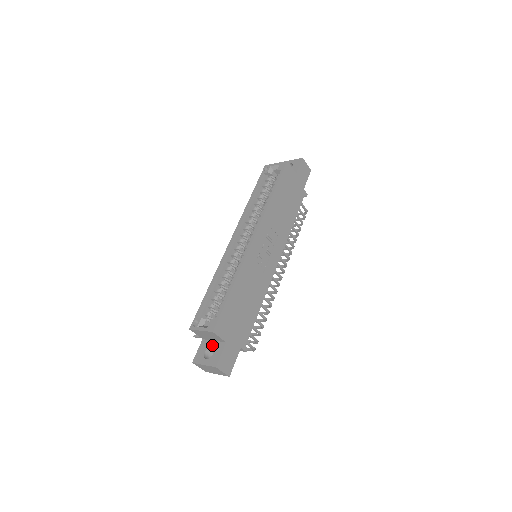
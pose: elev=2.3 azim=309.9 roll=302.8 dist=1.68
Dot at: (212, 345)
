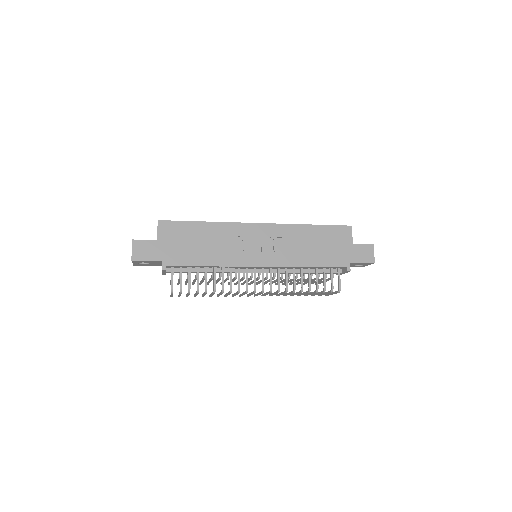
Dot at: occluded
